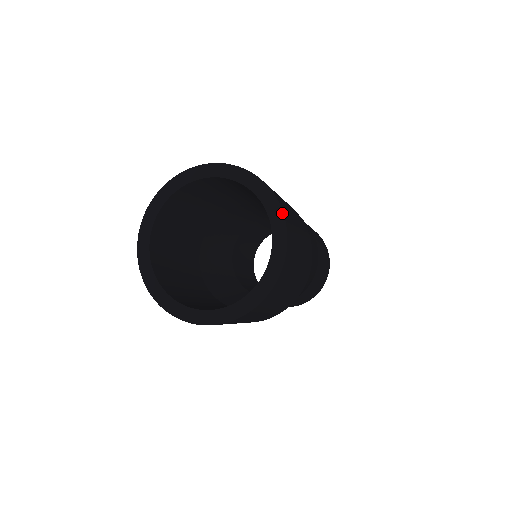
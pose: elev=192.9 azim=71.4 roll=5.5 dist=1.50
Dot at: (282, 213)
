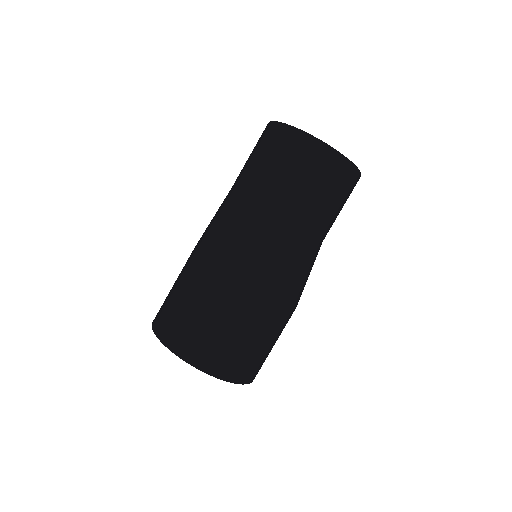
Dot at: (234, 383)
